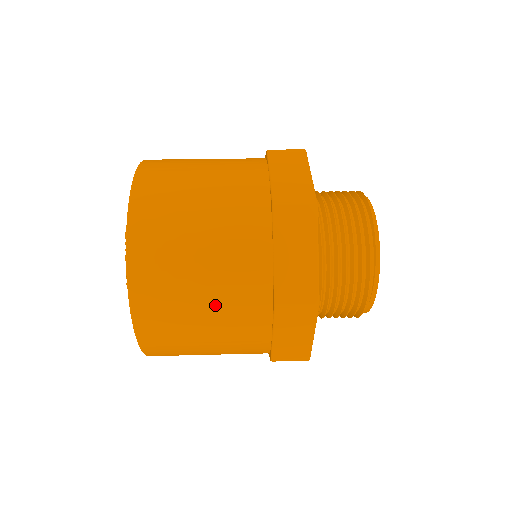
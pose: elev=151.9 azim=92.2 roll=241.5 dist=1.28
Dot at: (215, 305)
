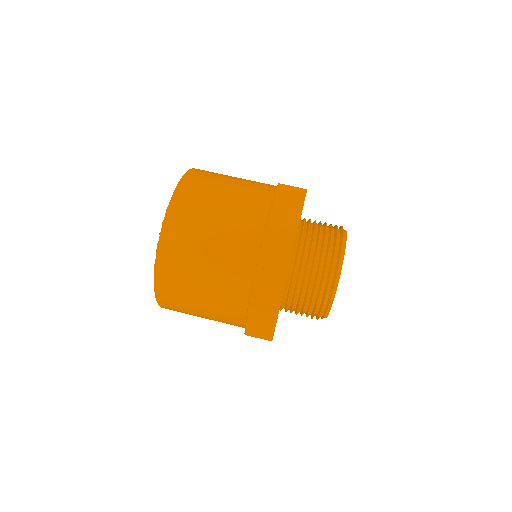
Dot at: occluded
